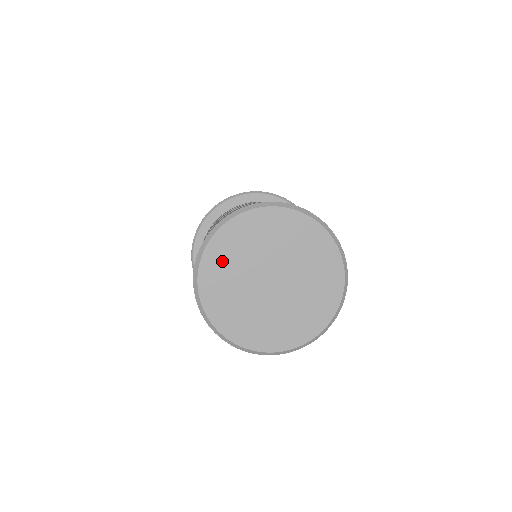
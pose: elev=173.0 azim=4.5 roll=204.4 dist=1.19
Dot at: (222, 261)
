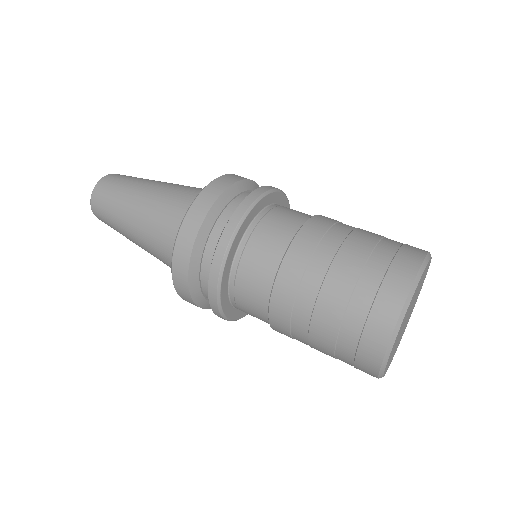
Dot at: occluded
